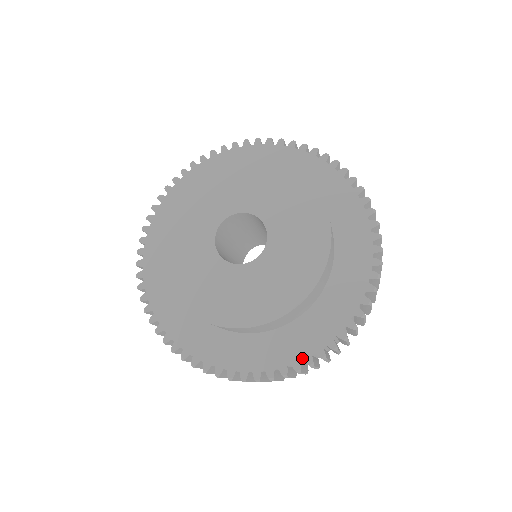
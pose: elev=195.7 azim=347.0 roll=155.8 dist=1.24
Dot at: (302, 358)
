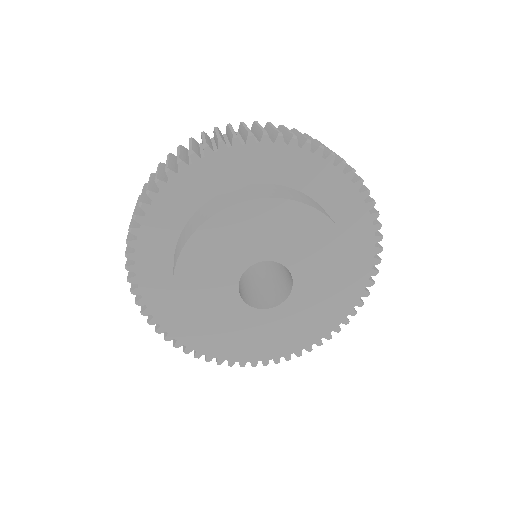
Dot at: (197, 350)
